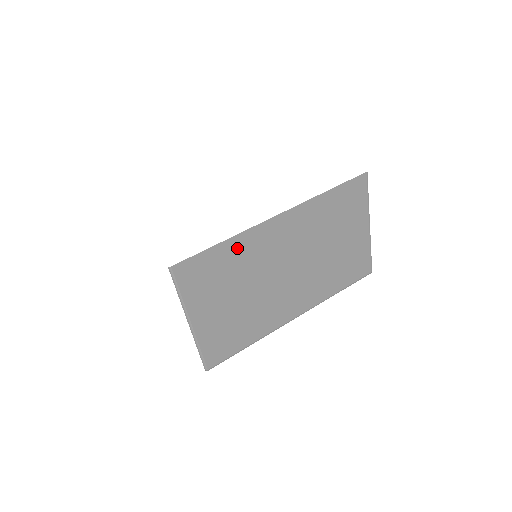
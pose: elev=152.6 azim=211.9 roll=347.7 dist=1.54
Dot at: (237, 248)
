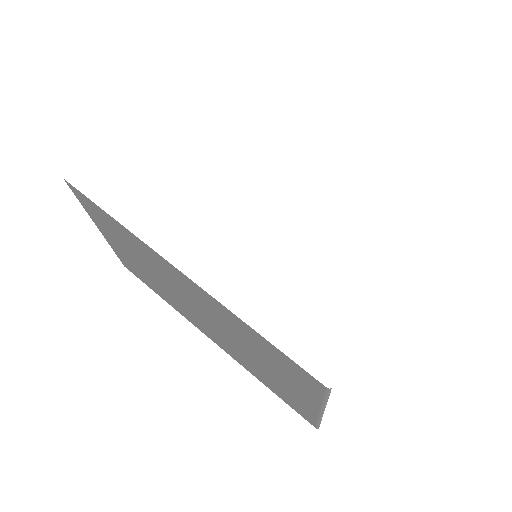
Dot at: occluded
